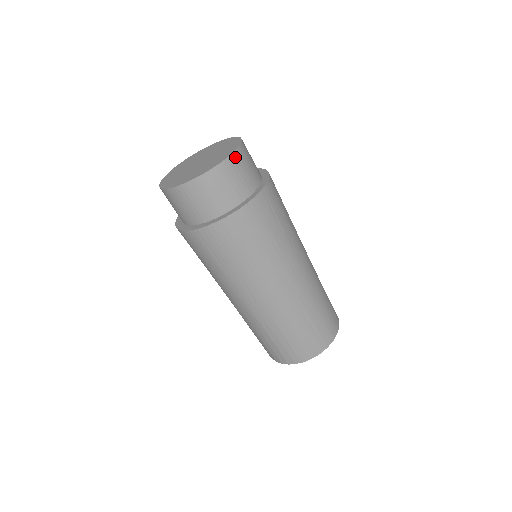
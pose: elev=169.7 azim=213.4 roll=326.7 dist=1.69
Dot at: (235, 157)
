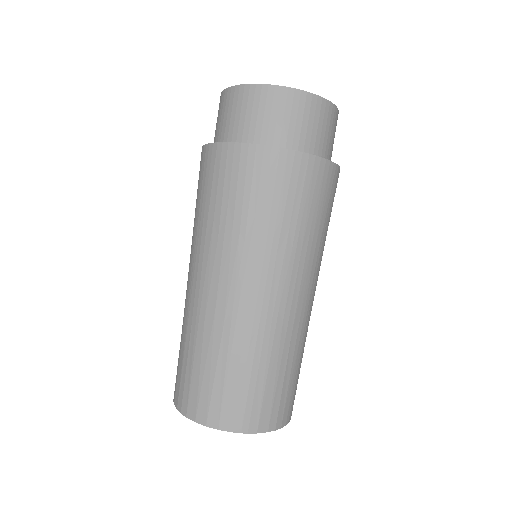
Dot at: (337, 115)
